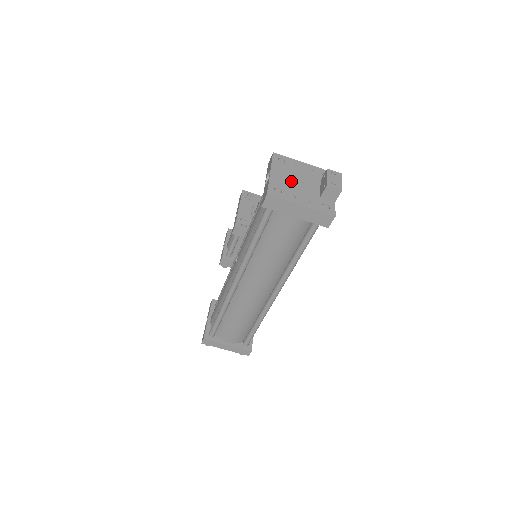
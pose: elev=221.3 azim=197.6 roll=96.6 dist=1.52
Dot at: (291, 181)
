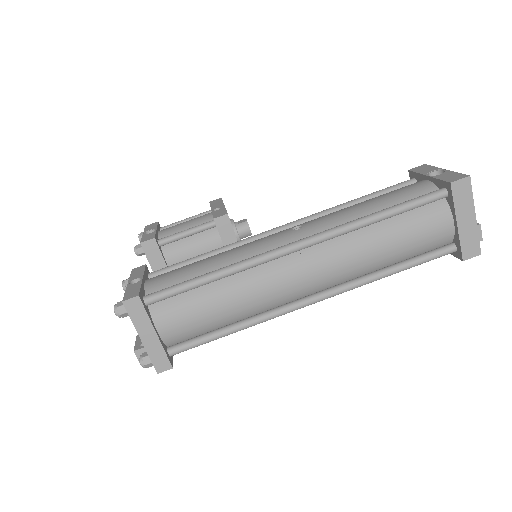
Dot at: occluded
